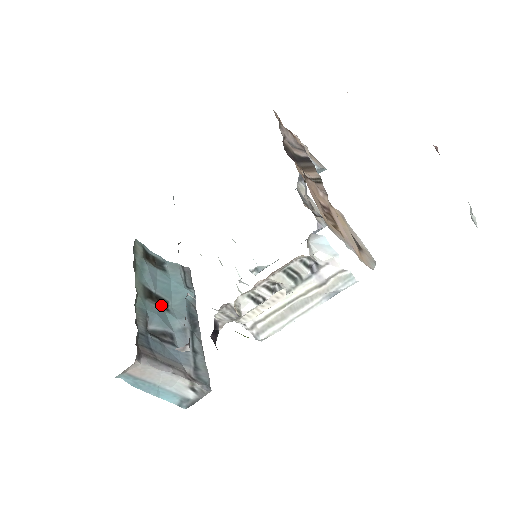
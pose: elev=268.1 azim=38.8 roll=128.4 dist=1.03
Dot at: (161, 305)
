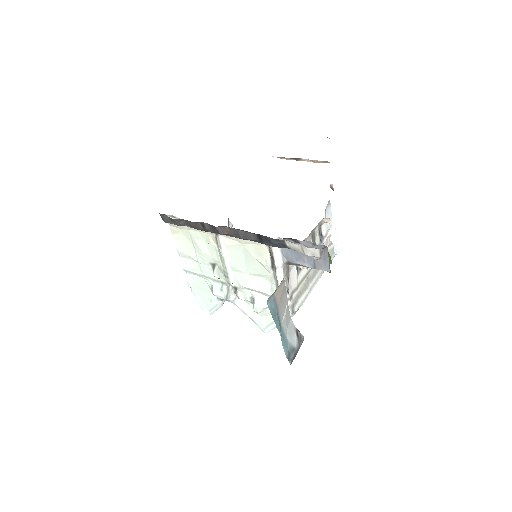
Dot at: occluded
